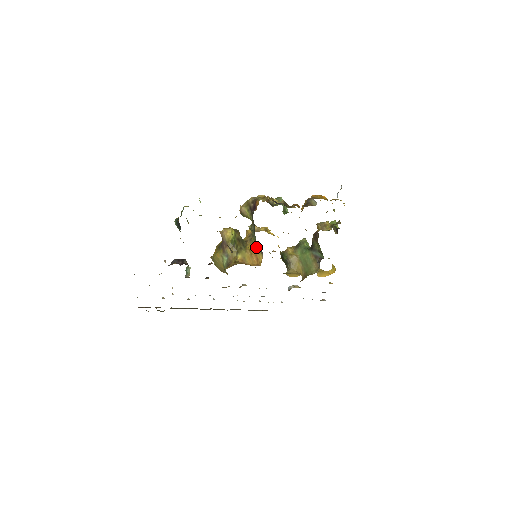
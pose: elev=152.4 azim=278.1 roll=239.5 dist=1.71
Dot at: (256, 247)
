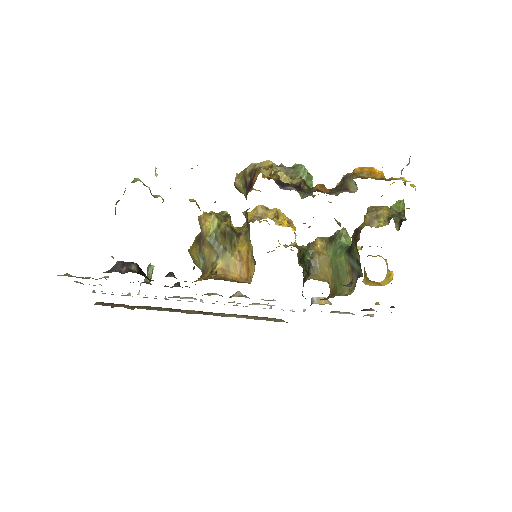
Dot at: (249, 249)
